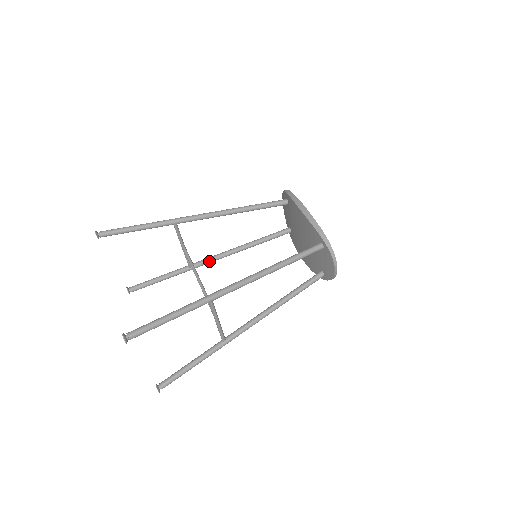
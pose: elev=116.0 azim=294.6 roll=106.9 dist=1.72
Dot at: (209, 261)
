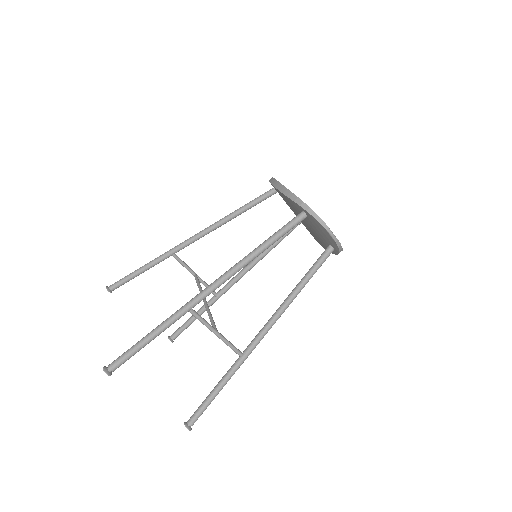
Dot at: (231, 283)
